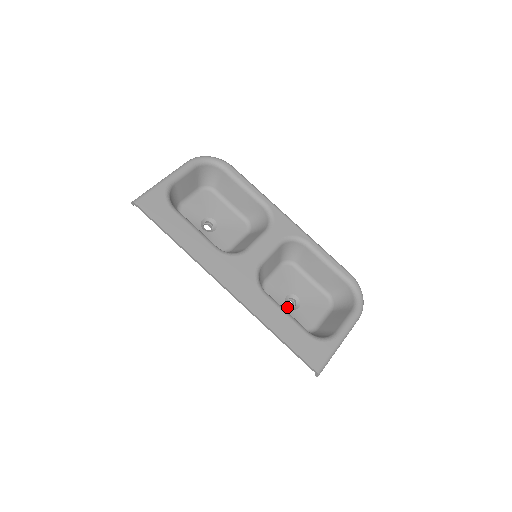
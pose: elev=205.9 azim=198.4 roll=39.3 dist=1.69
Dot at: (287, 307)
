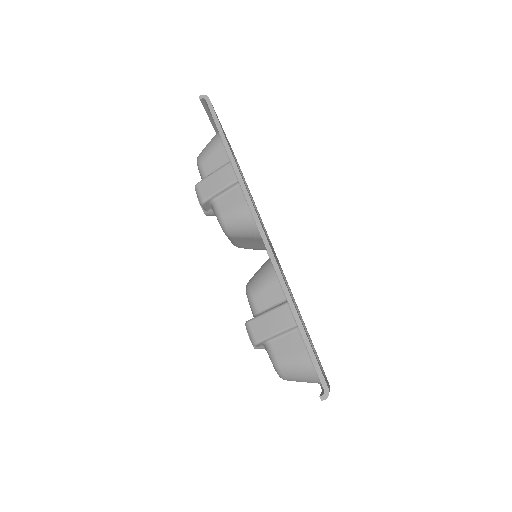
Dot at: occluded
